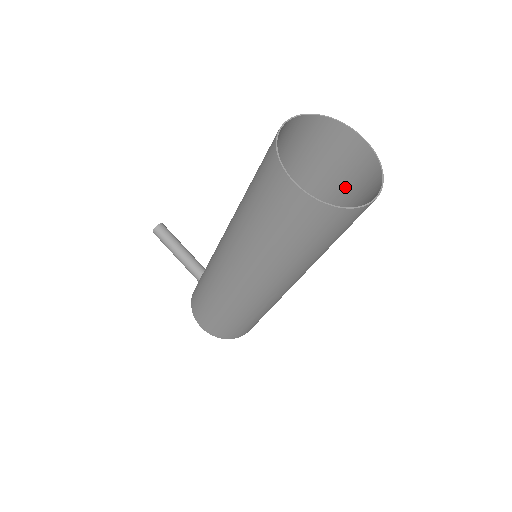
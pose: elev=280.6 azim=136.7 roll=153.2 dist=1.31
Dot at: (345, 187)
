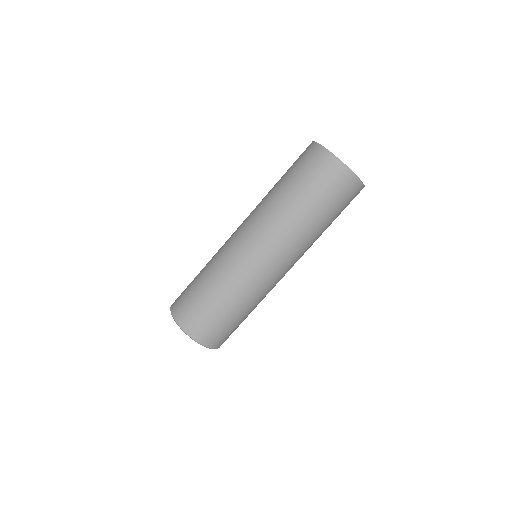
Dot at: occluded
